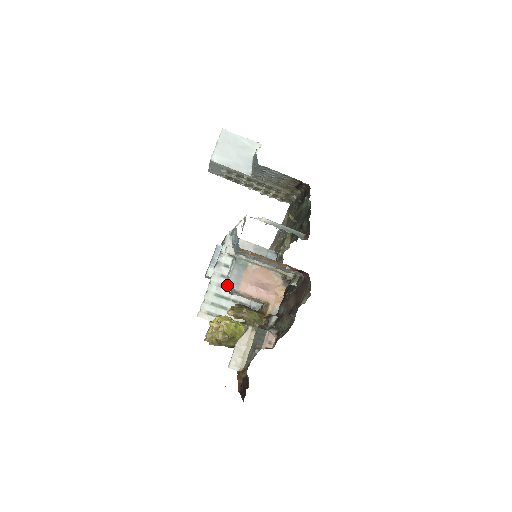
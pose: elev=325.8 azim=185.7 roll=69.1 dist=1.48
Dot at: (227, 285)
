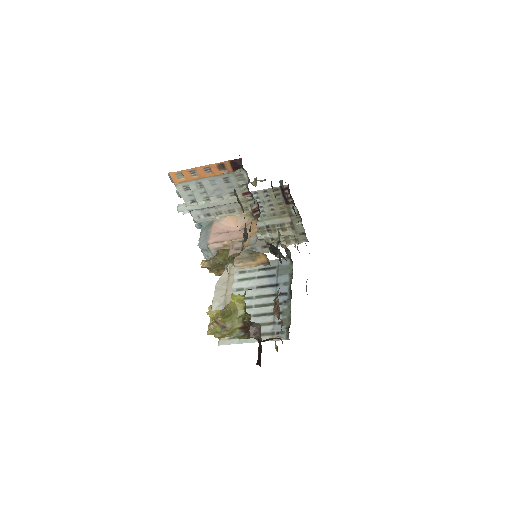
Dot at: (206, 258)
